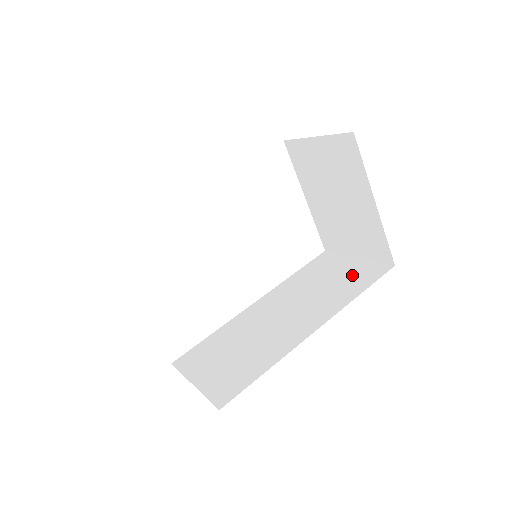
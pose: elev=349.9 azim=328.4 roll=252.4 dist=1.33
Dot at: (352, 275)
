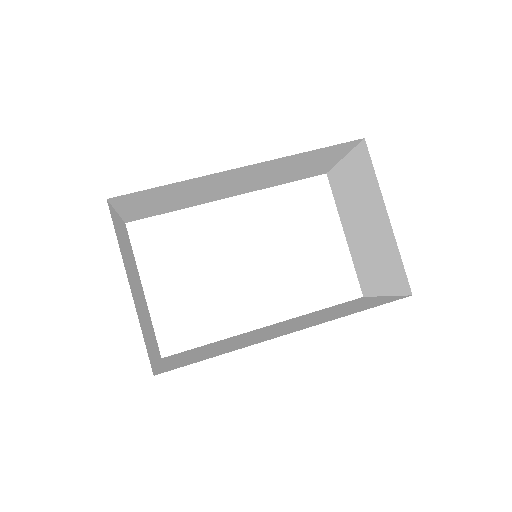
Dot at: (366, 304)
